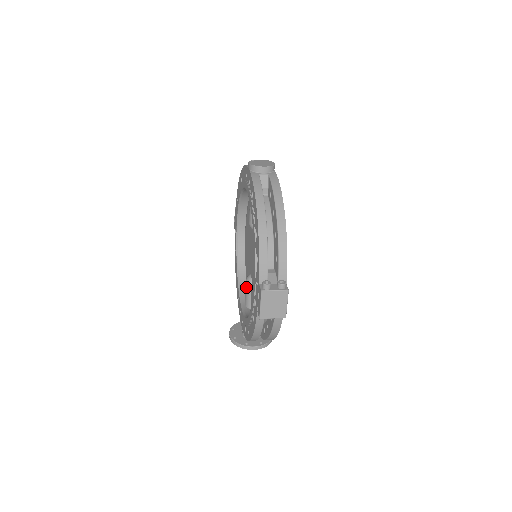
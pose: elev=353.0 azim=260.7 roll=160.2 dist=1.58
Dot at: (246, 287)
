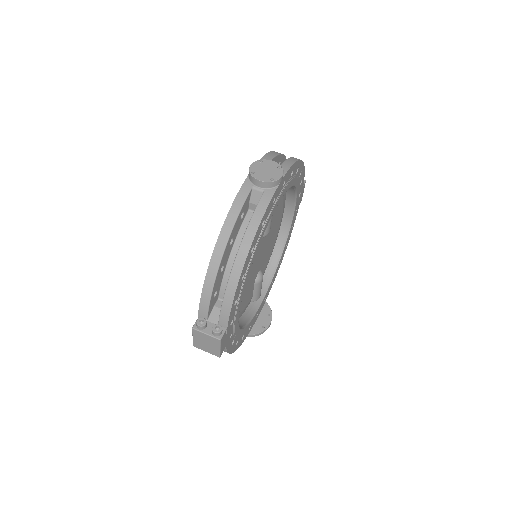
Dot at: occluded
